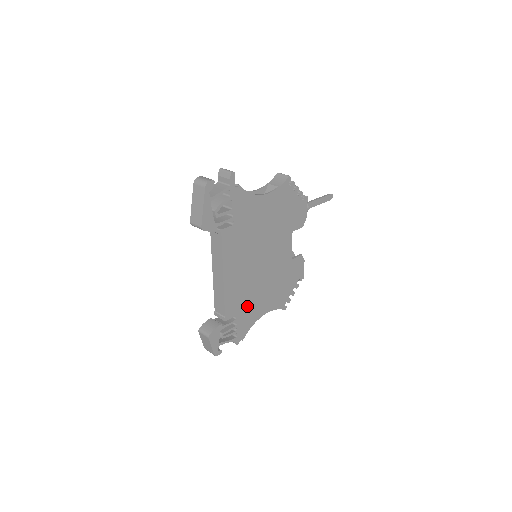
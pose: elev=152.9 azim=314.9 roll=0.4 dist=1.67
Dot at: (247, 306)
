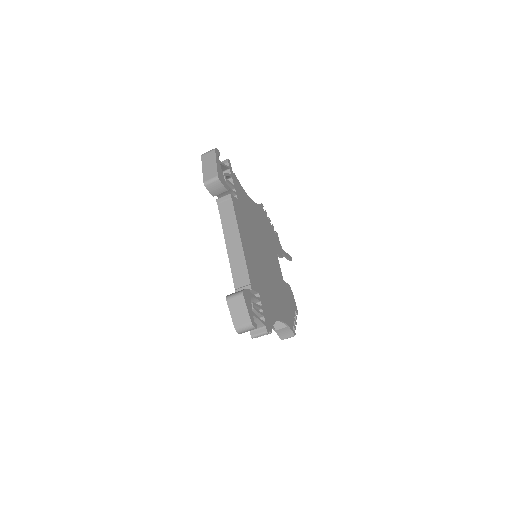
Dot at: (264, 293)
